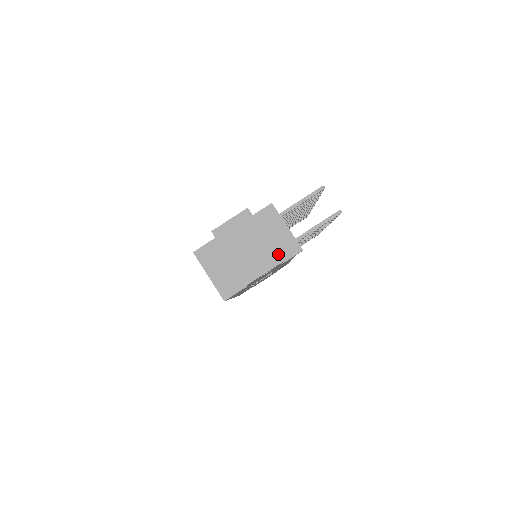
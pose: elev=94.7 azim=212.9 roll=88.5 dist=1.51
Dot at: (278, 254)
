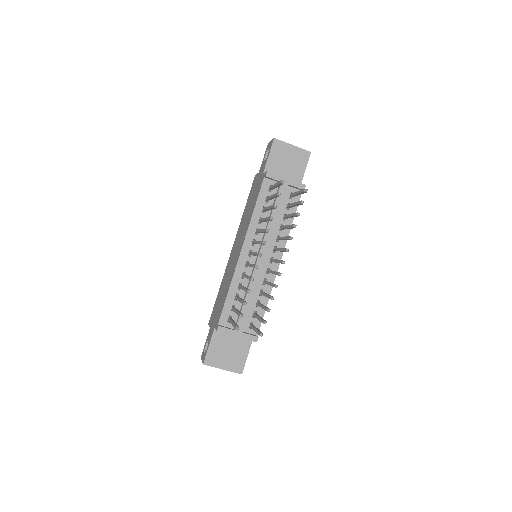
Dot at: occluded
